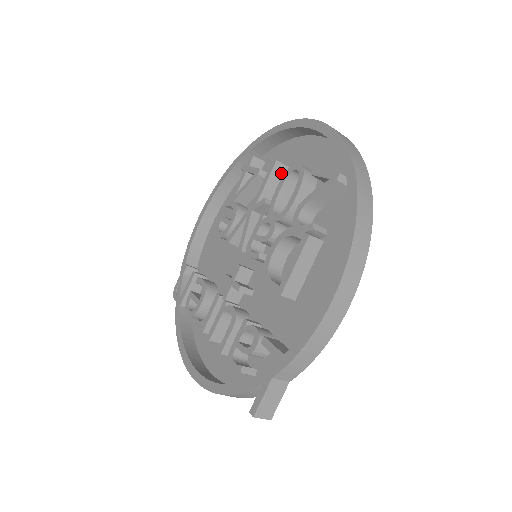
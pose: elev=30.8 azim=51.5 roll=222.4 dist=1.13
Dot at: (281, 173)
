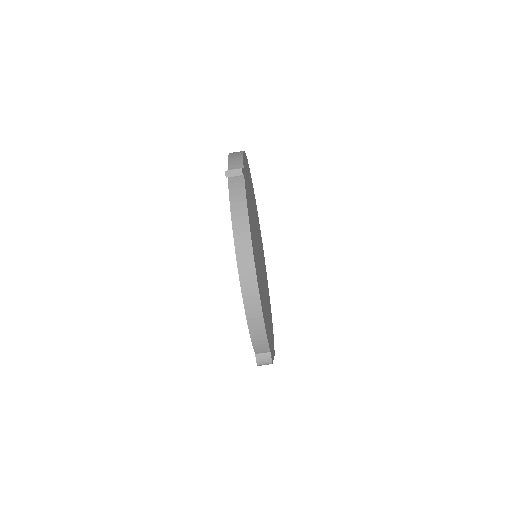
Dot at: occluded
